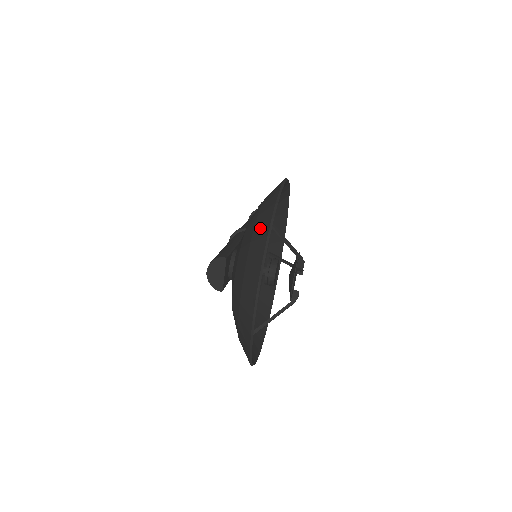
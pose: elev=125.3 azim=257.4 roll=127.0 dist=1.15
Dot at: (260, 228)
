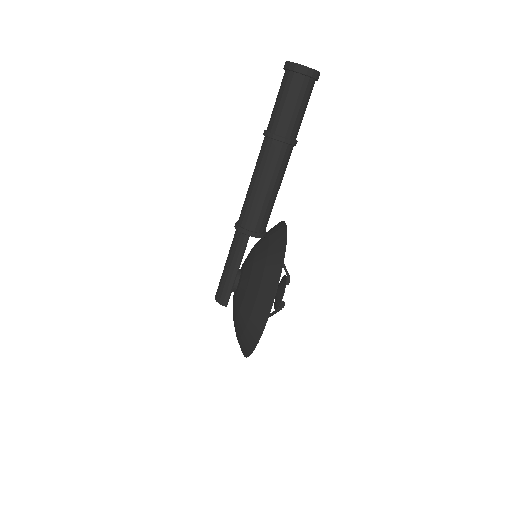
Dot at: (243, 346)
